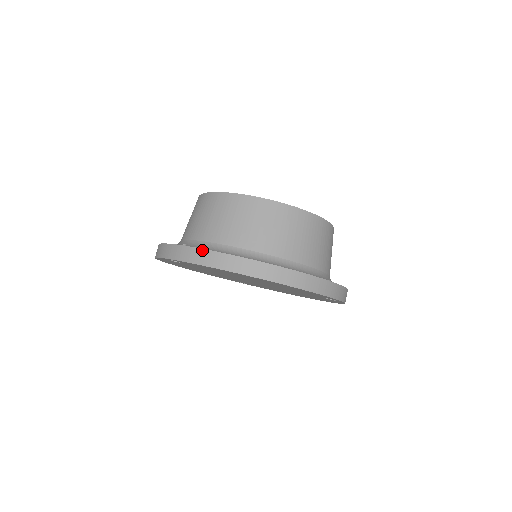
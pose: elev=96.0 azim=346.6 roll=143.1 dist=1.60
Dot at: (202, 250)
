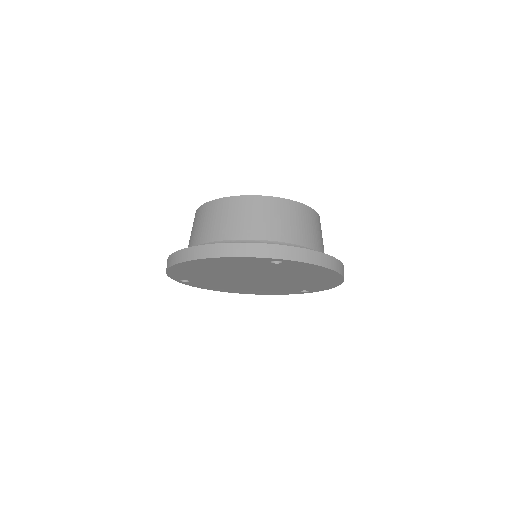
Dot at: occluded
